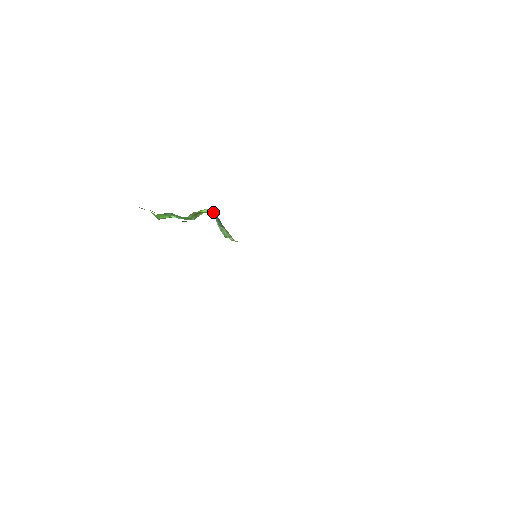
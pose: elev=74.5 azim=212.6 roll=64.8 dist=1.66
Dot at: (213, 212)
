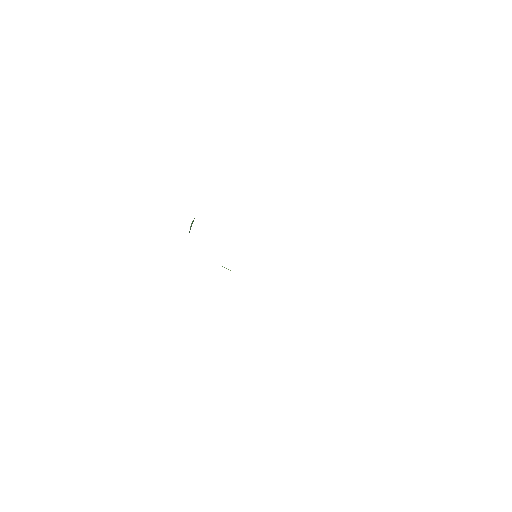
Dot at: occluded
